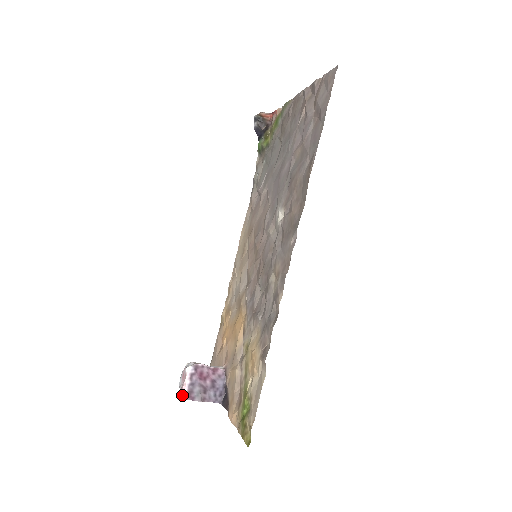
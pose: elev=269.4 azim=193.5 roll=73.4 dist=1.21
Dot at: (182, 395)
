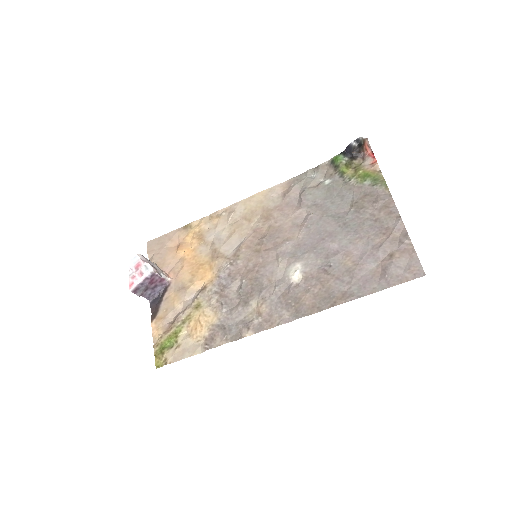
Dot at: (131, 287)
